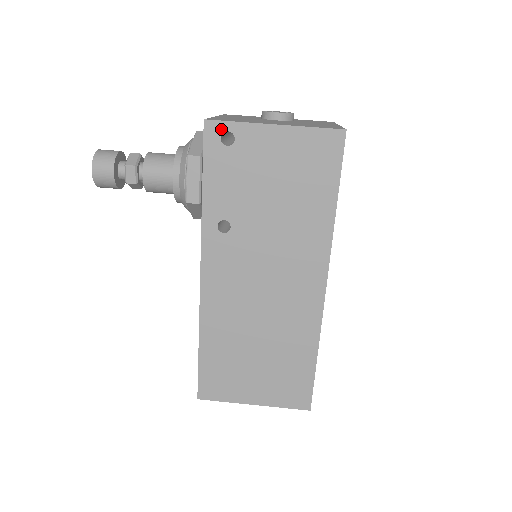
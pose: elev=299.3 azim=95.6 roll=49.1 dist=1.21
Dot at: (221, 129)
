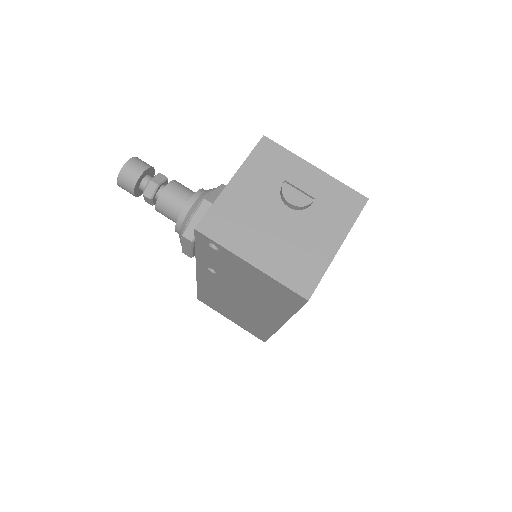
Dot at: (208, 240)
